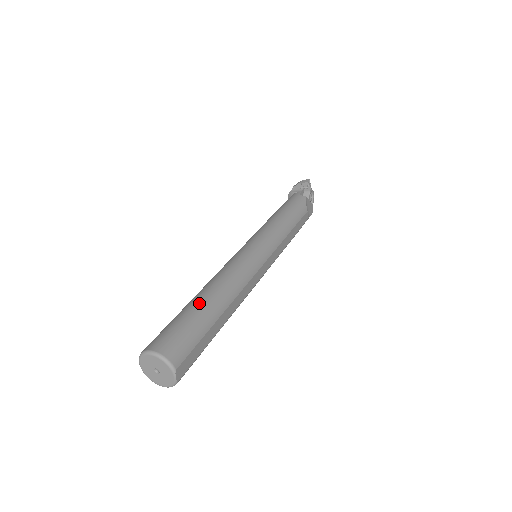
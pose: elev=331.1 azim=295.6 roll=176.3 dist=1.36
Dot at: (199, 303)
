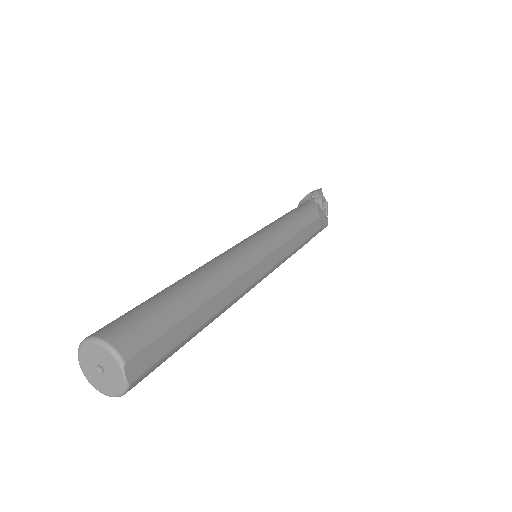
Dot at: (171, 289)
